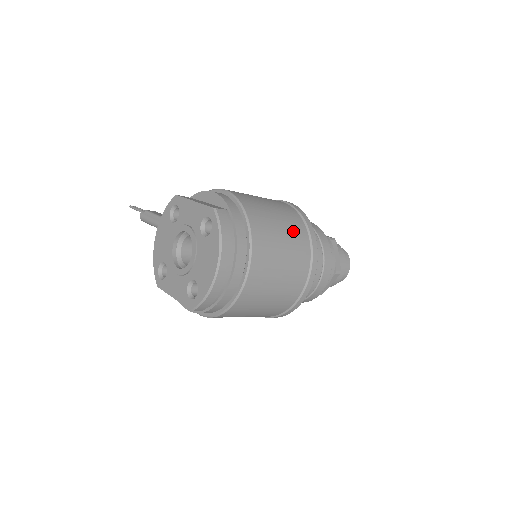
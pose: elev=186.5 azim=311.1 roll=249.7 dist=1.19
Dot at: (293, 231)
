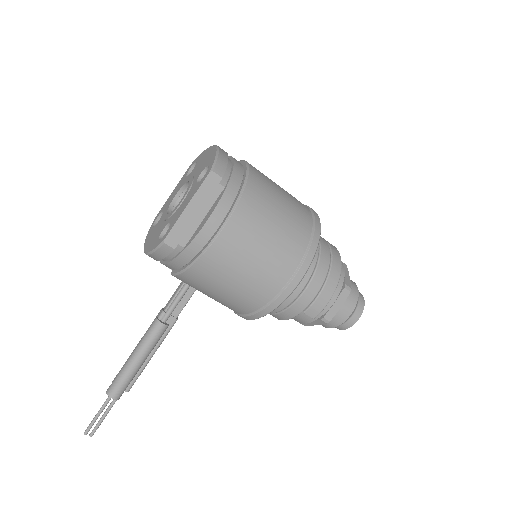
Dot at: occluded
